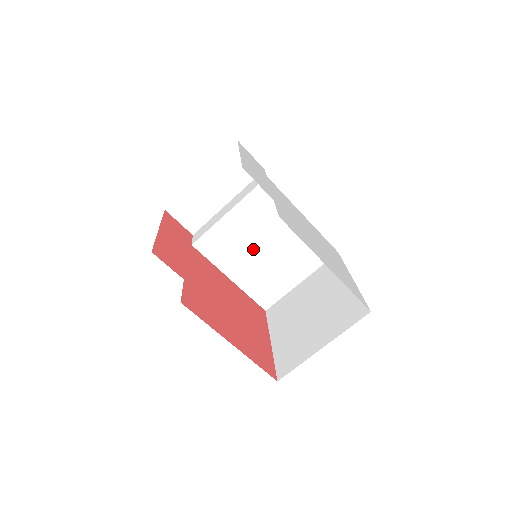
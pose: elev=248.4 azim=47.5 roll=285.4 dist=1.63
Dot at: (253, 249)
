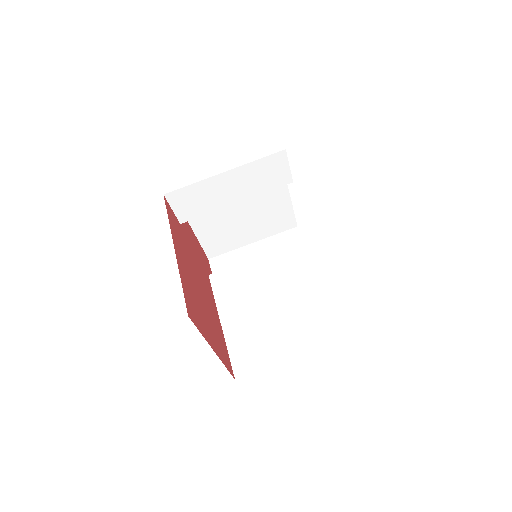
Dot at: (261, 299)
